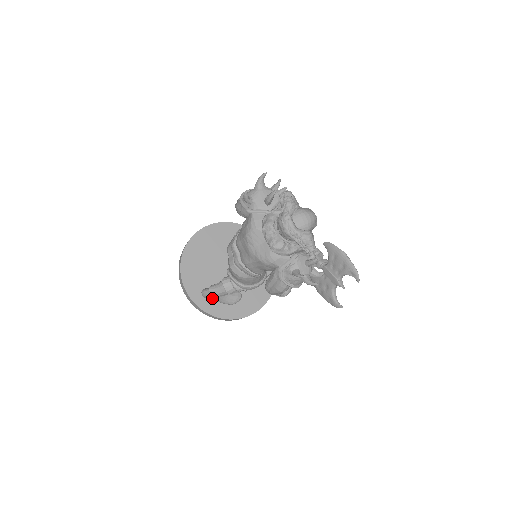
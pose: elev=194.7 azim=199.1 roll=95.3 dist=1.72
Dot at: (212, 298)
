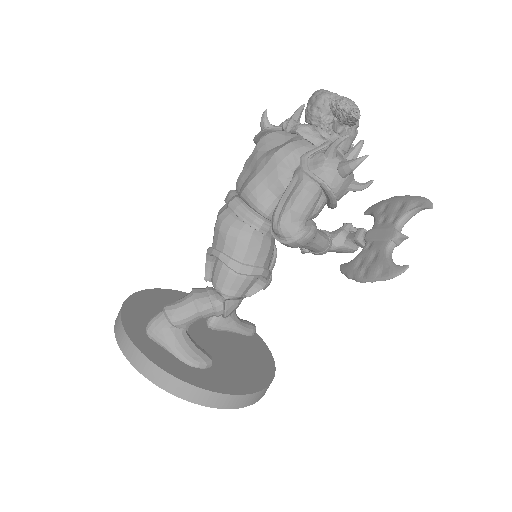
Dot at: (162, 332)
